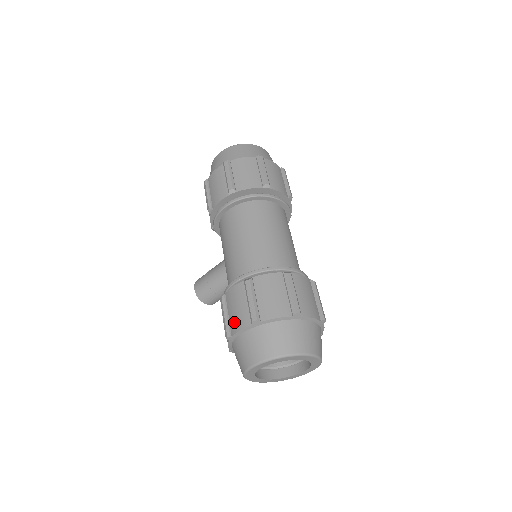
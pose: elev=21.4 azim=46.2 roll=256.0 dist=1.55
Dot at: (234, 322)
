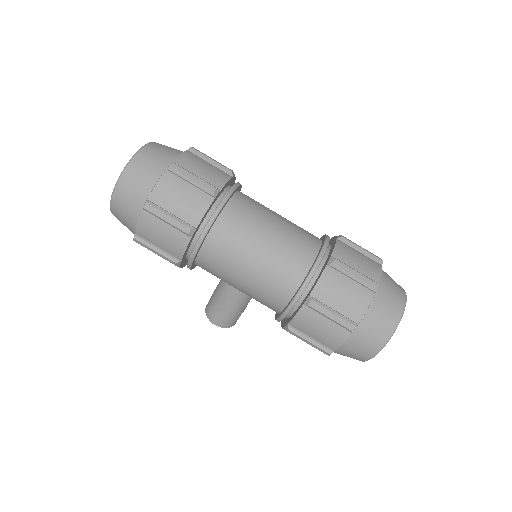
Dot at: (328, 341)
